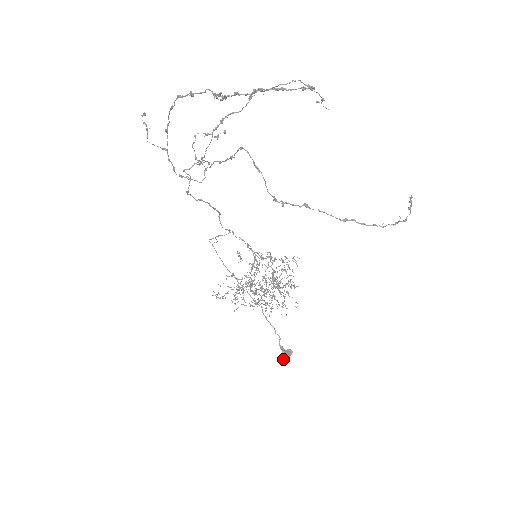
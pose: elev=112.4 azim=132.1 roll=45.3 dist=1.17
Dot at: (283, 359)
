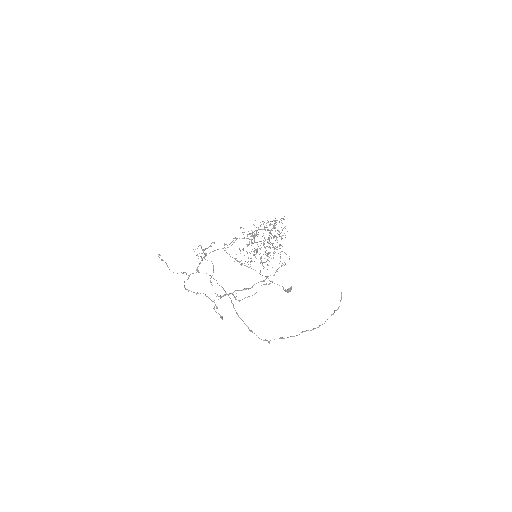
Dot at: (288, 291)
